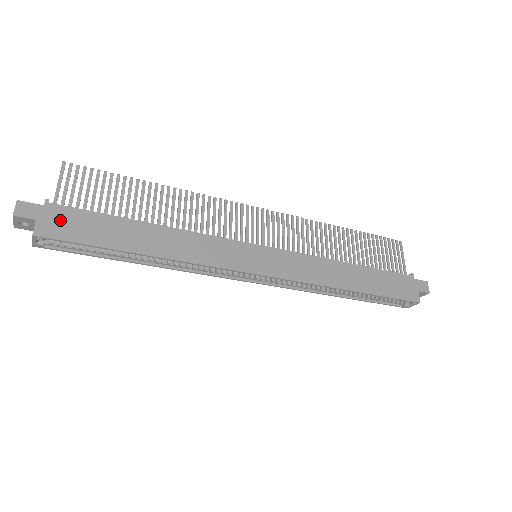
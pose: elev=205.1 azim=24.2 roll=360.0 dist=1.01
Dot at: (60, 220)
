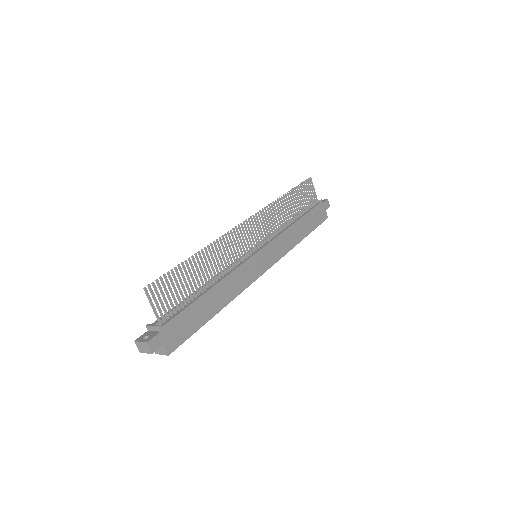
Dot at: (173, 333)
